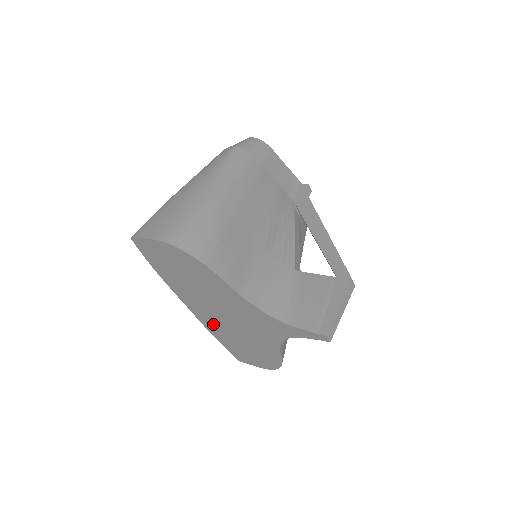
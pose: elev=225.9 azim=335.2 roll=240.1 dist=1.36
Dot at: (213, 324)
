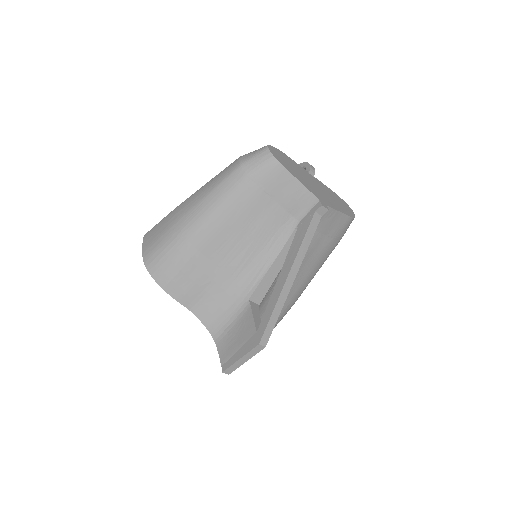
Dot at: occluded
